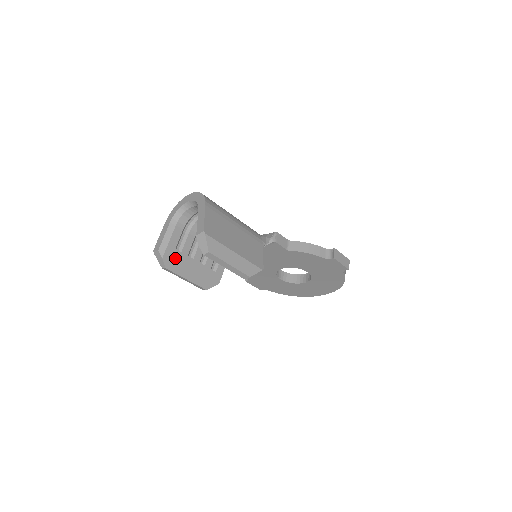
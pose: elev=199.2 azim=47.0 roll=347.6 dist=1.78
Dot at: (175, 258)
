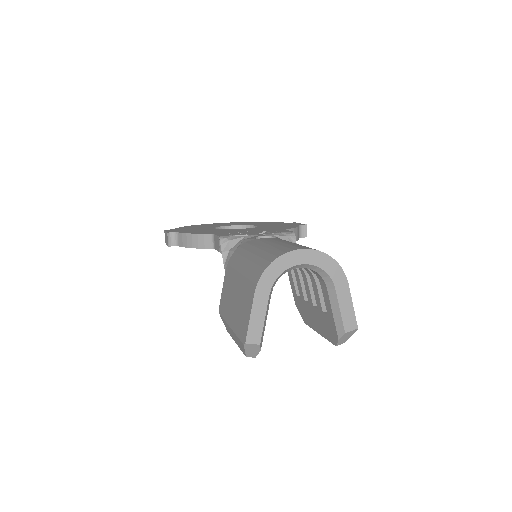
Dot at: occluded
